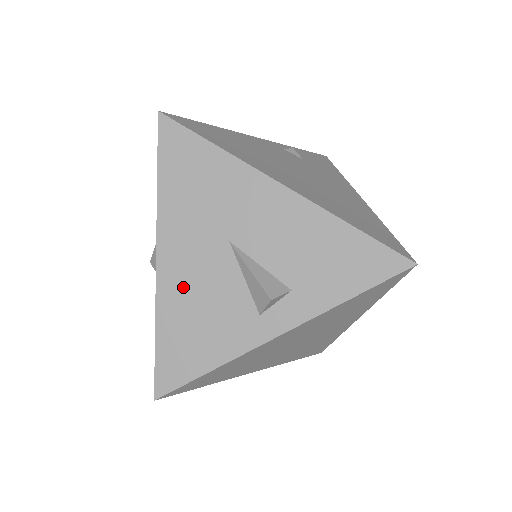
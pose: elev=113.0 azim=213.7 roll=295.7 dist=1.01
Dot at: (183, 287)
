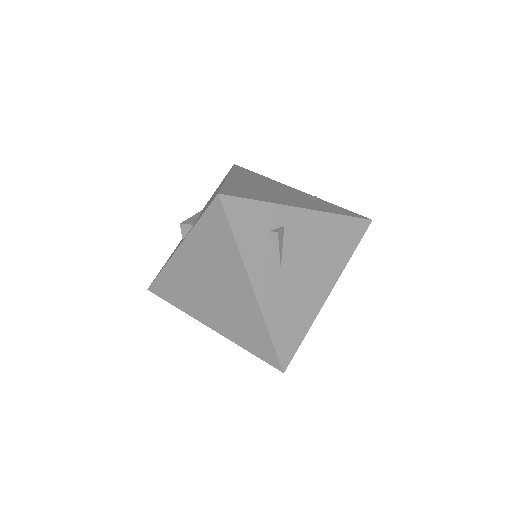
Dot at: occluded
